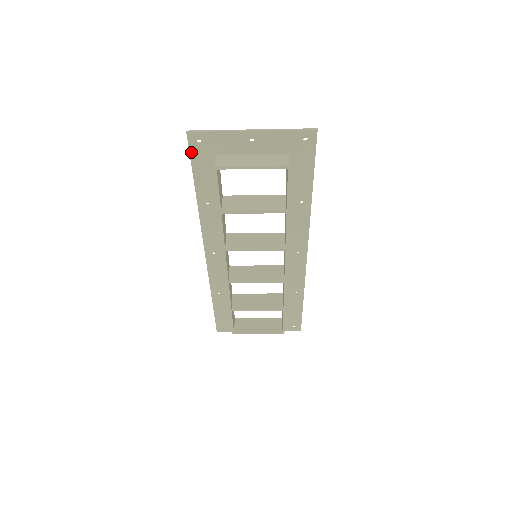
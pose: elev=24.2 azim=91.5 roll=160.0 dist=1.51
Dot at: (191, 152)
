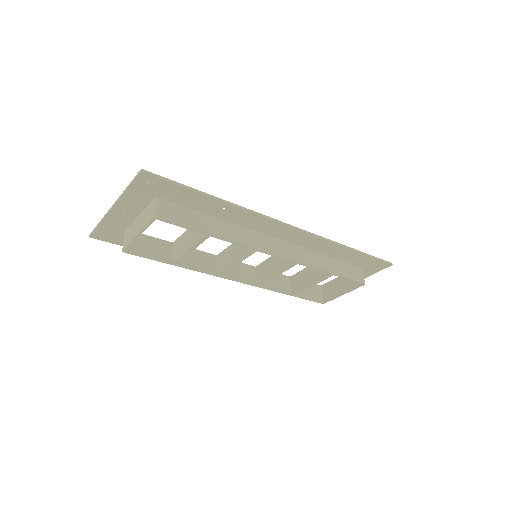
Dot at: (111, 242)
